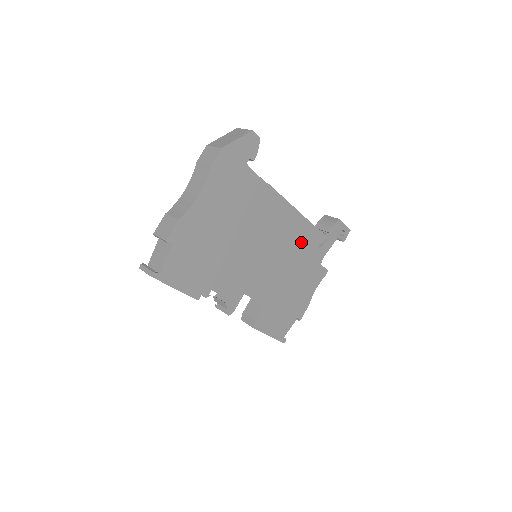
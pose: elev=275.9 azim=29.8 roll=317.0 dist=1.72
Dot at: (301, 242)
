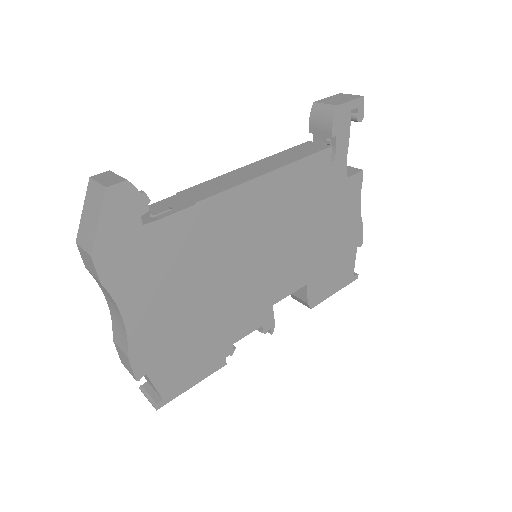
Dot at: (301, 192)
